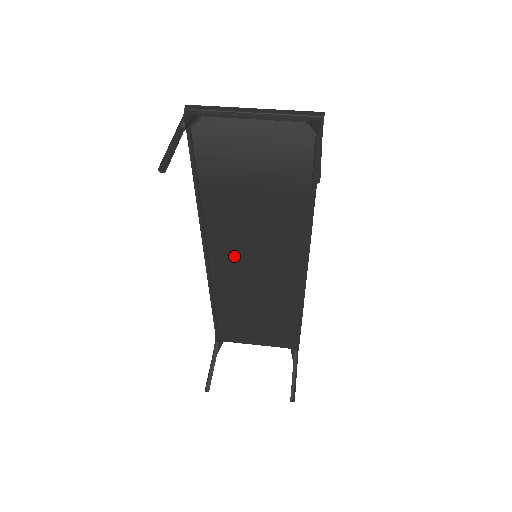
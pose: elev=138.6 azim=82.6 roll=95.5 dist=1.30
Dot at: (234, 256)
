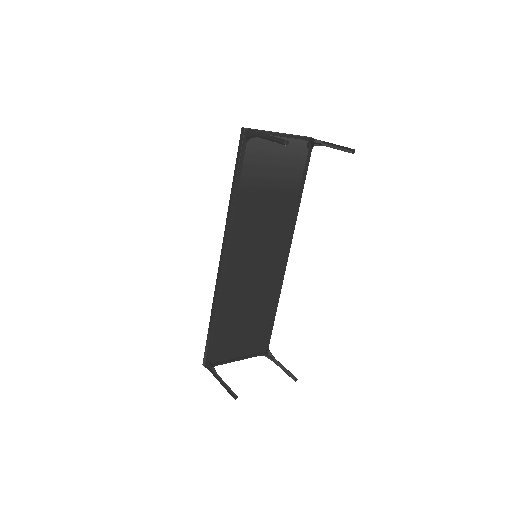
Dot at: (243, 258)
